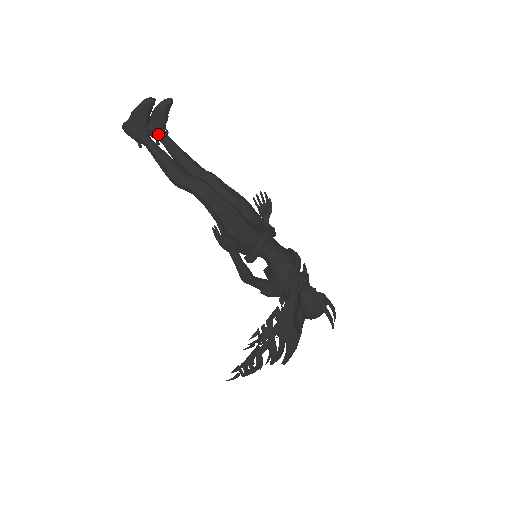
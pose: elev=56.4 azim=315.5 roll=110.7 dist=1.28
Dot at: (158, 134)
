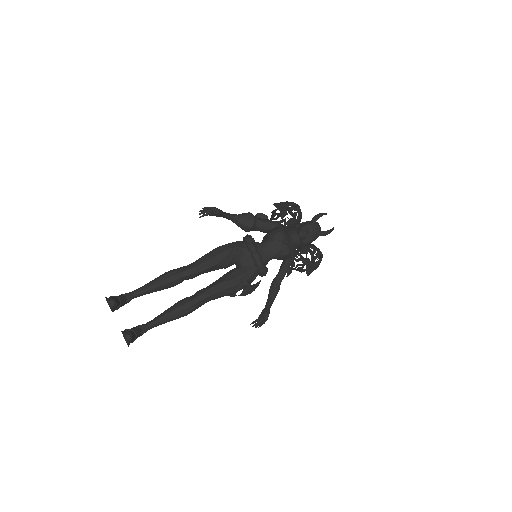
Dot at: occluded
